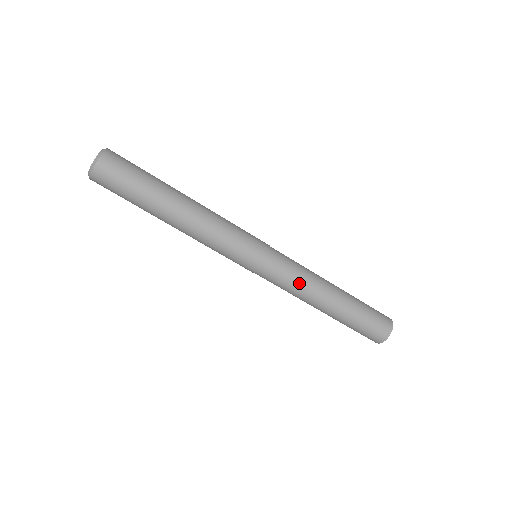
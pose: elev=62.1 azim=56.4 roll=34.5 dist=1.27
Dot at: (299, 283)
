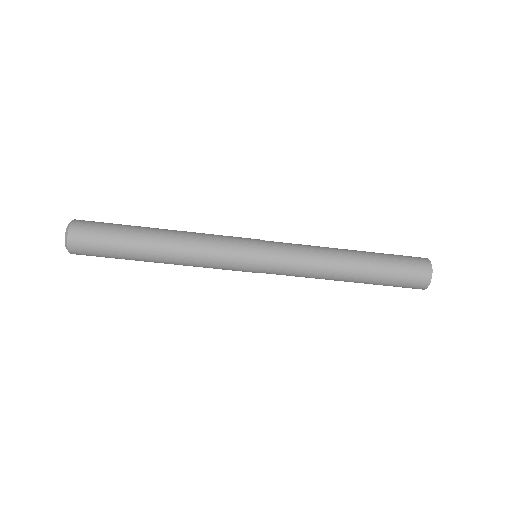
Dot at: (308, 265)
